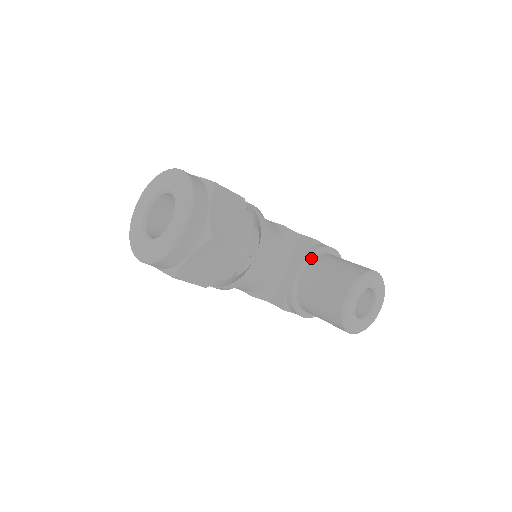
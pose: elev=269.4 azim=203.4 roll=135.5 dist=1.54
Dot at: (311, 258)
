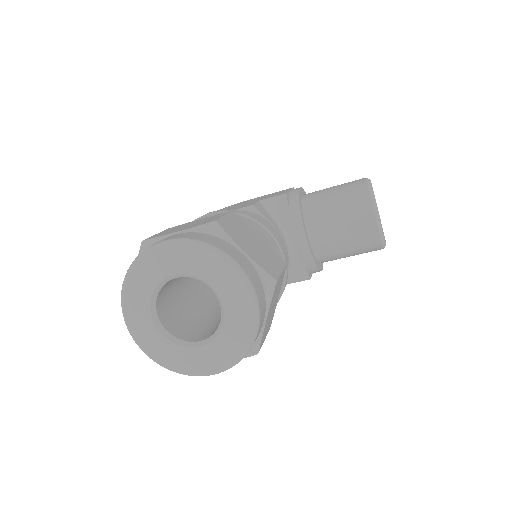
Dot at: (302, 213)
